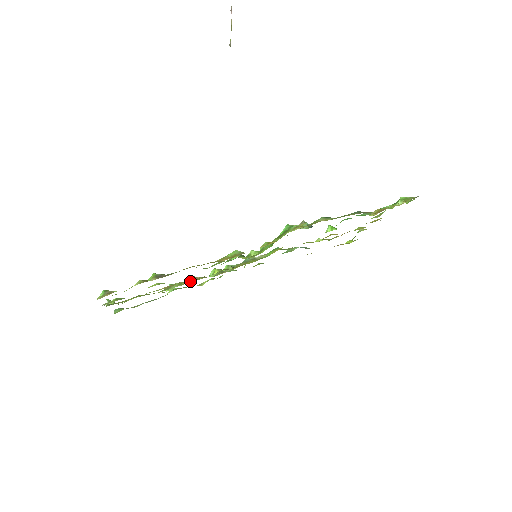
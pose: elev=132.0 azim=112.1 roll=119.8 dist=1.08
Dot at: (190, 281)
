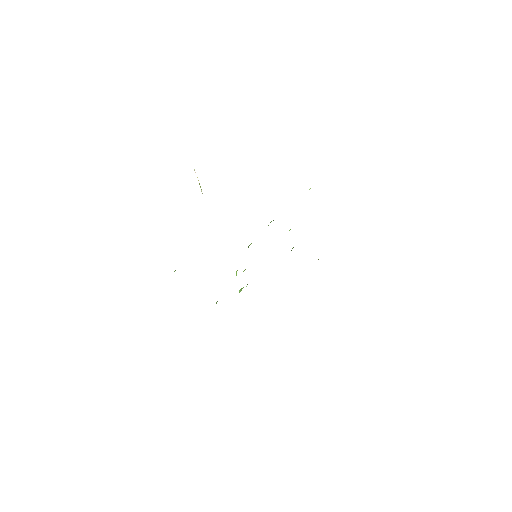
Dot at: occluded
